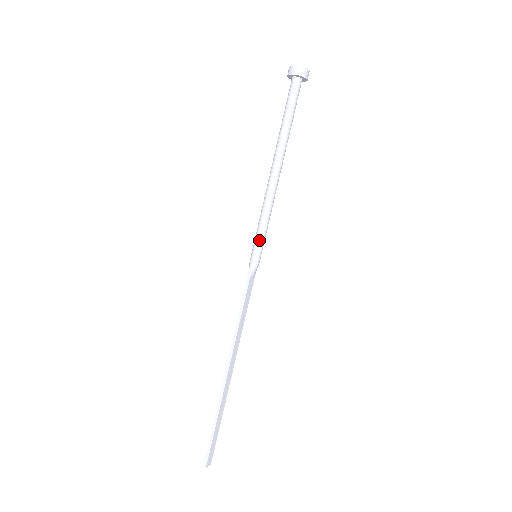
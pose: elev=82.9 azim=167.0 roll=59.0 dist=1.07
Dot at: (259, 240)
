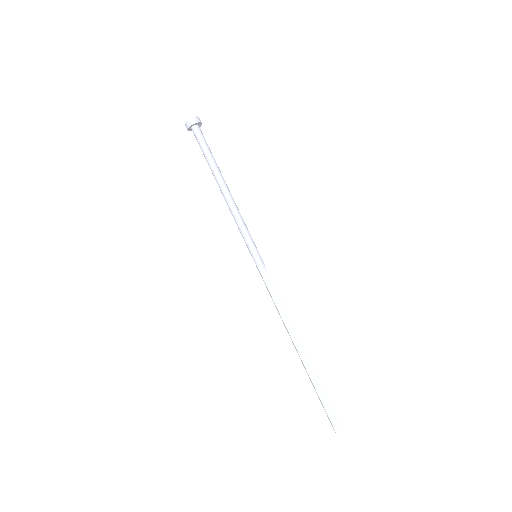
Dot at: (247, 245)
